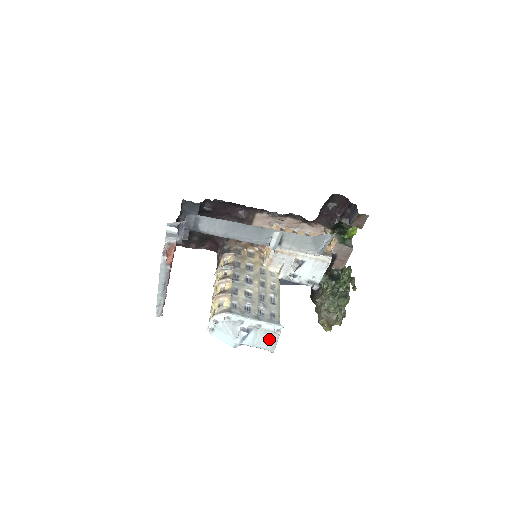
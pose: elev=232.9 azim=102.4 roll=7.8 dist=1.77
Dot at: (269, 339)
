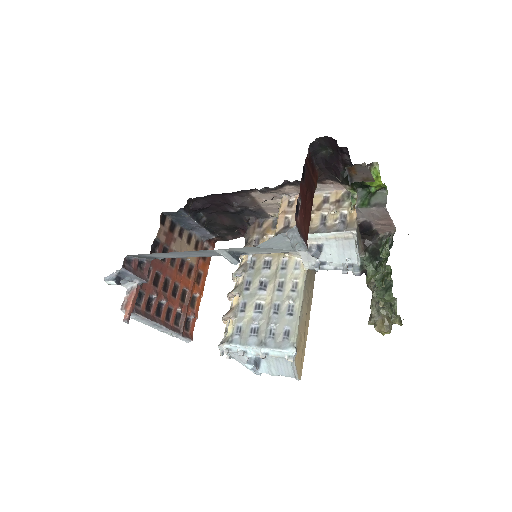
Dot at: (286, 366)
